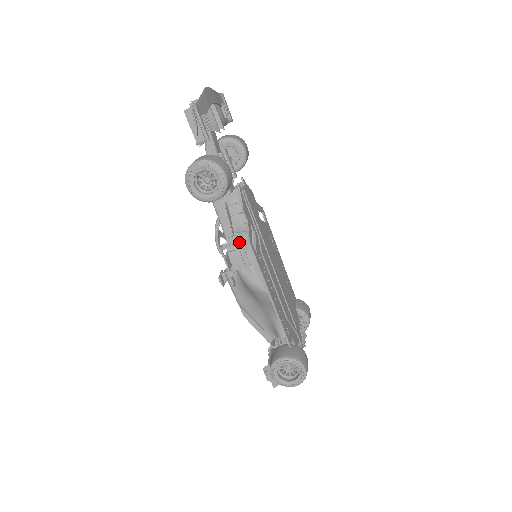
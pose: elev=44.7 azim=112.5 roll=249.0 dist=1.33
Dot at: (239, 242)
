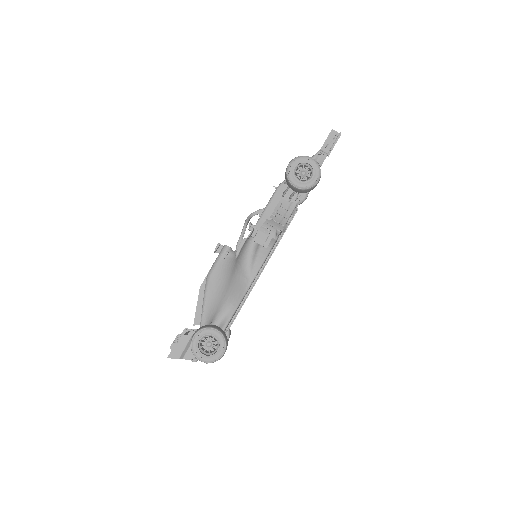
Dot at: (275, 227)
